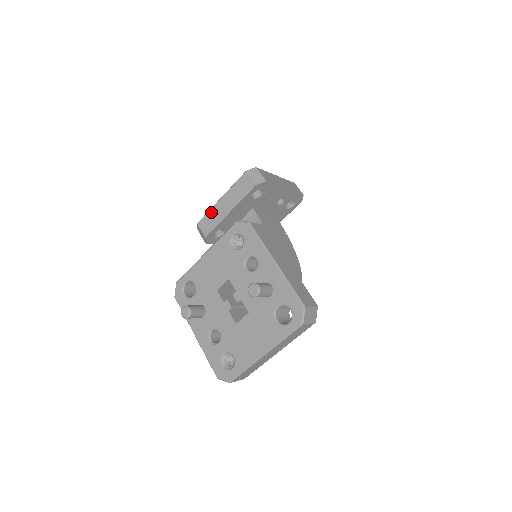
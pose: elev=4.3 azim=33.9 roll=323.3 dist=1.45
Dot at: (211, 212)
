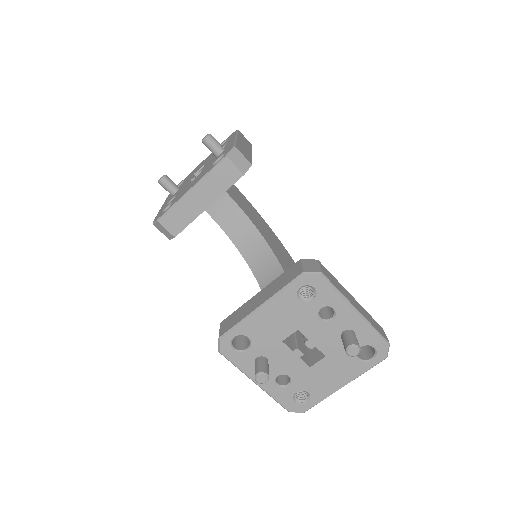
Dot at: (178, 207)
